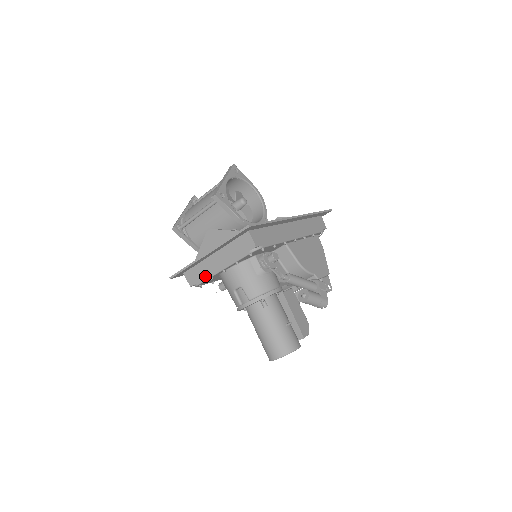
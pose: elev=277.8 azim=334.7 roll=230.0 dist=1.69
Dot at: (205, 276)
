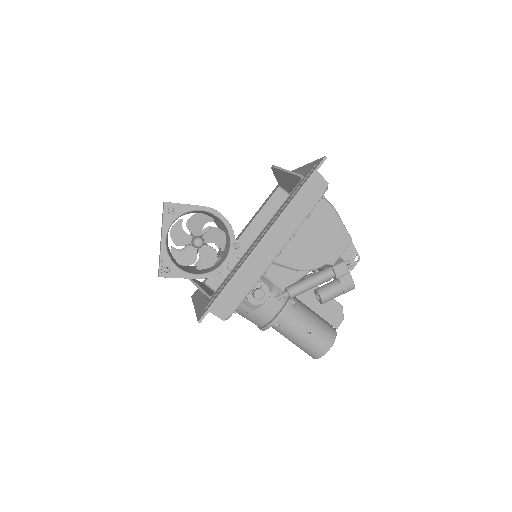
Dot at: occluded
